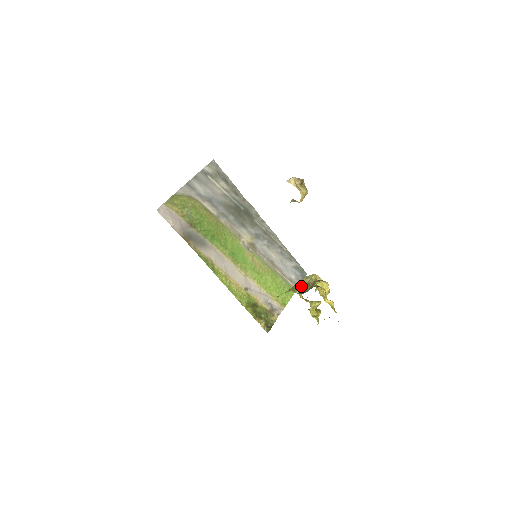
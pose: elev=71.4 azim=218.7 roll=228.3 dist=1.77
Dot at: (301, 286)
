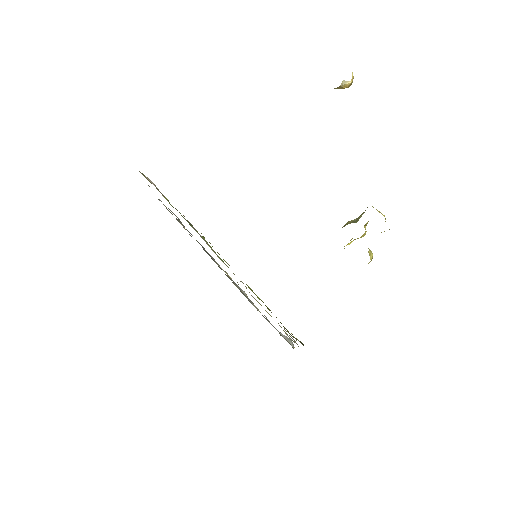
Dot at: (350, 222)
